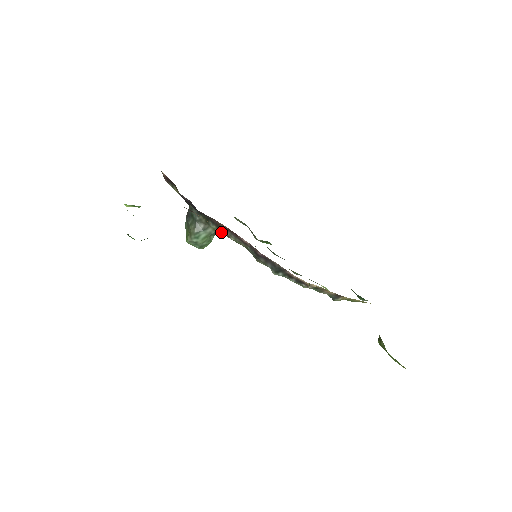
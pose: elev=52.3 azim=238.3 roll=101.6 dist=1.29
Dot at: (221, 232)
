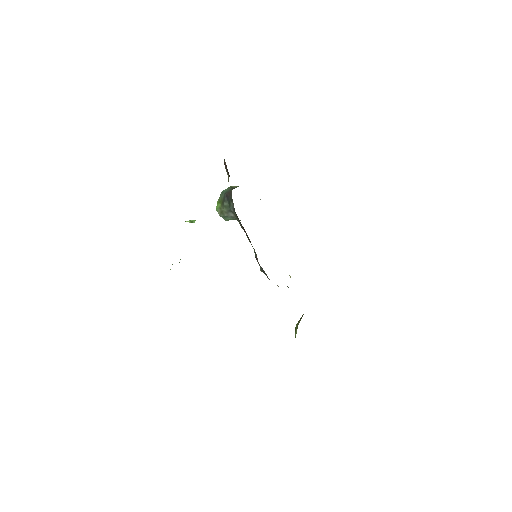
Dot at: occluded
